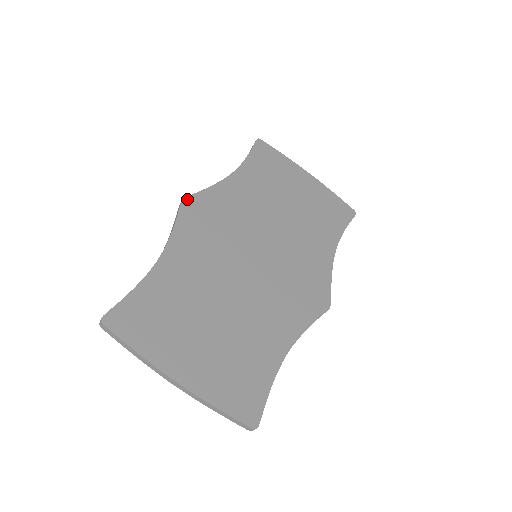
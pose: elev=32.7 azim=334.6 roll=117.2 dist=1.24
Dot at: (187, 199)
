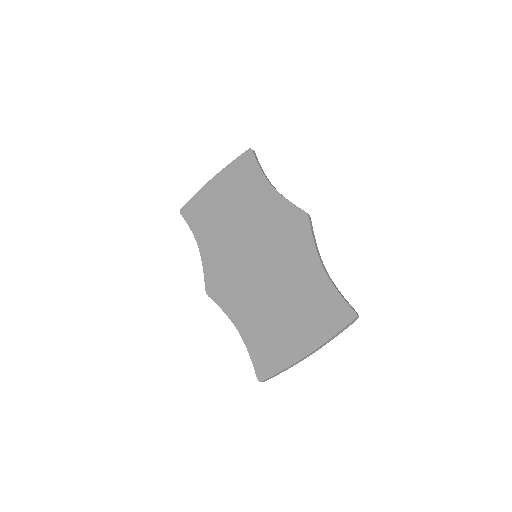
Dot at: (207, 290)
